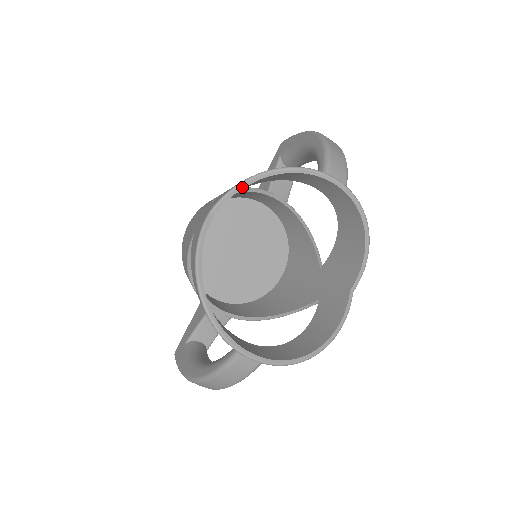
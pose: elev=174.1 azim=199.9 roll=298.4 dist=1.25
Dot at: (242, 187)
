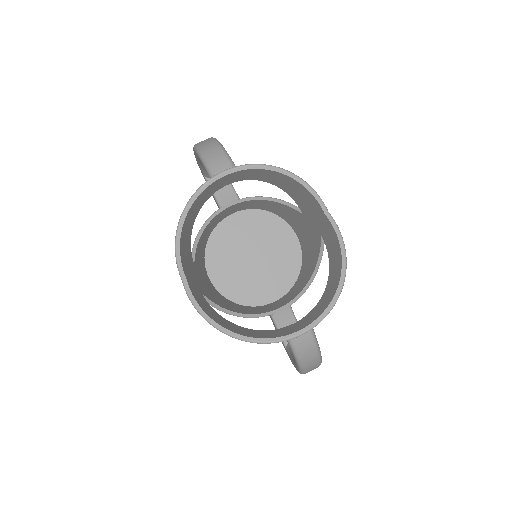
Dot at: (178, 247)
